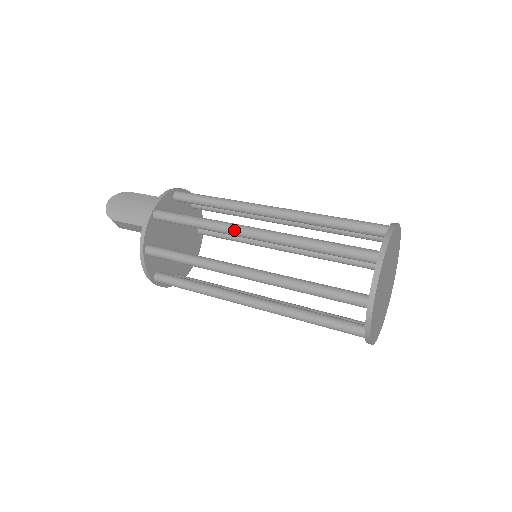
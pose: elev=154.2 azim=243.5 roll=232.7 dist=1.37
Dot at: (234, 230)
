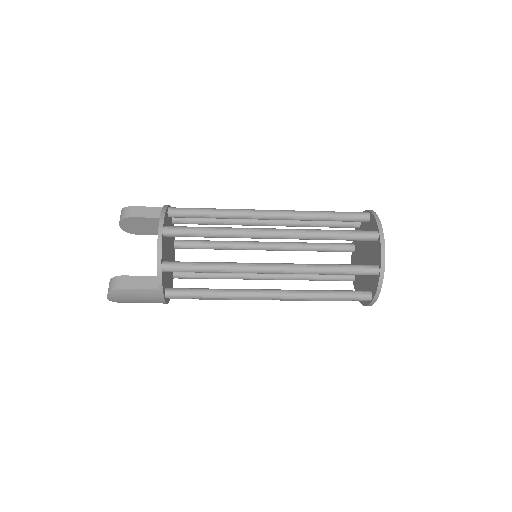
Dot at: occluded
